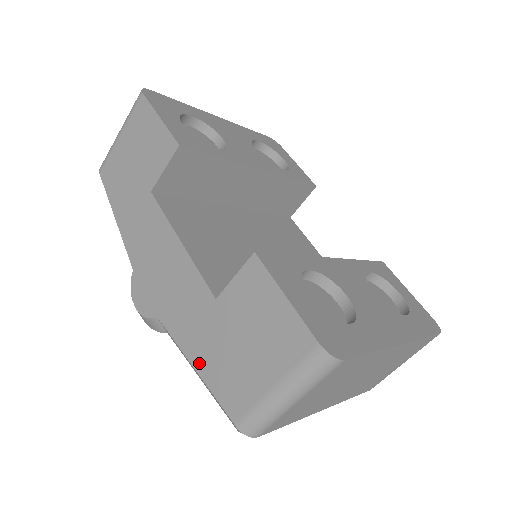
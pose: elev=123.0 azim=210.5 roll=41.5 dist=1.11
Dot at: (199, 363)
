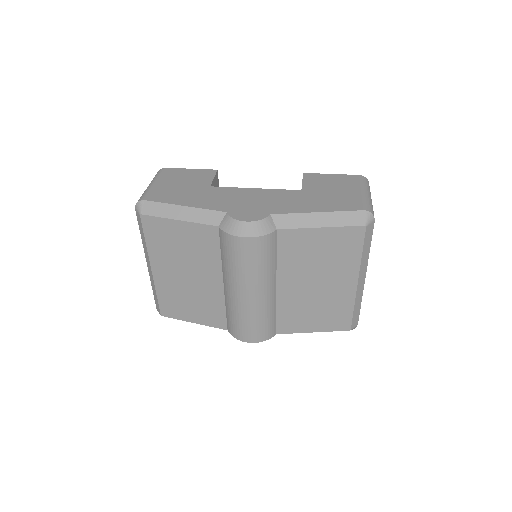
Dot at: (320, 209)
